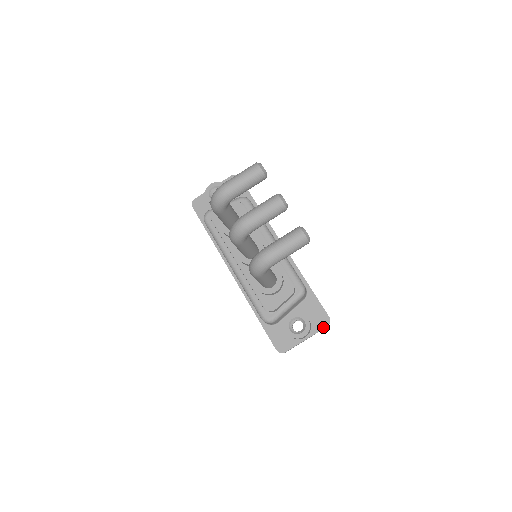
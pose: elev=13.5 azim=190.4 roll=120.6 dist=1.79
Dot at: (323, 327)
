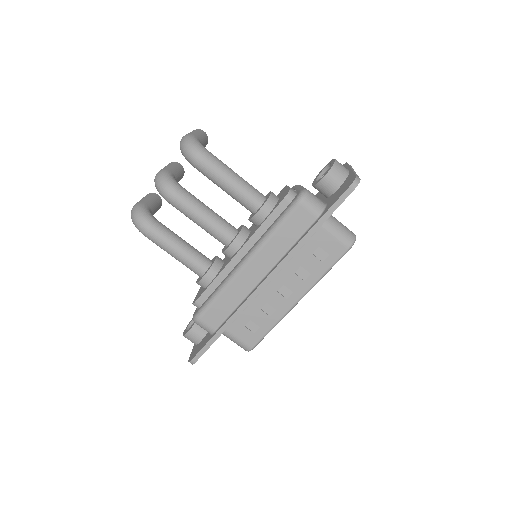
Dot at: (346, 165)
